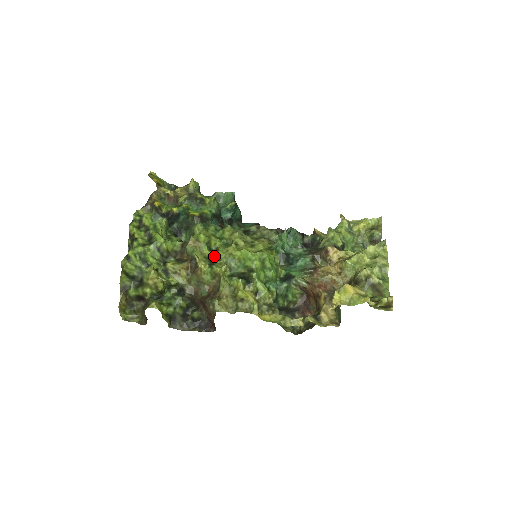
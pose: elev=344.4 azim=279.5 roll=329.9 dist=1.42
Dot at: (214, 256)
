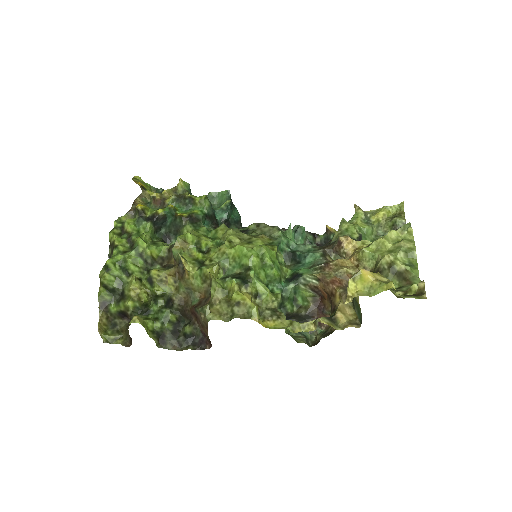
Dot at: (205, 258)
